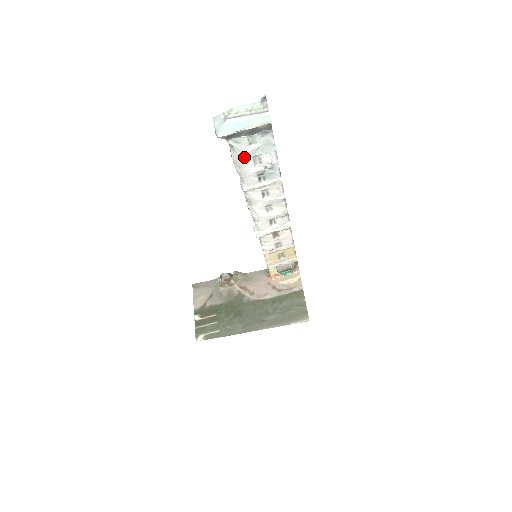
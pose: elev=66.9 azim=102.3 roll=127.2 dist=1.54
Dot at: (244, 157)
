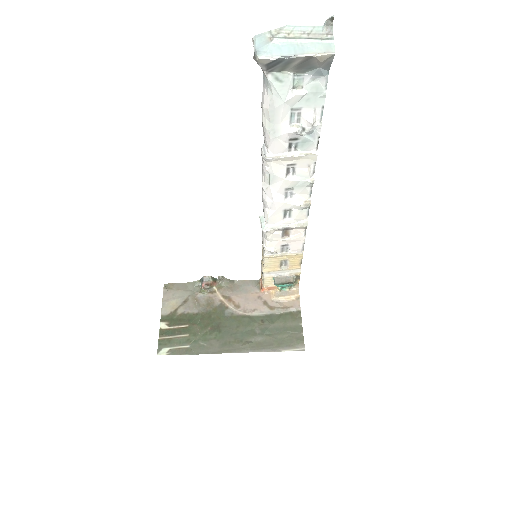
Dot at: (281, 106)
